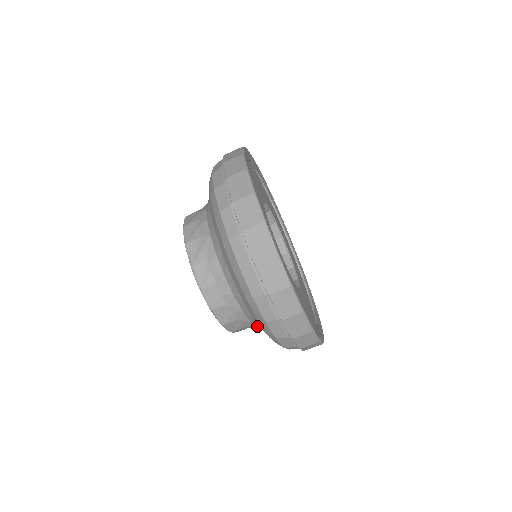
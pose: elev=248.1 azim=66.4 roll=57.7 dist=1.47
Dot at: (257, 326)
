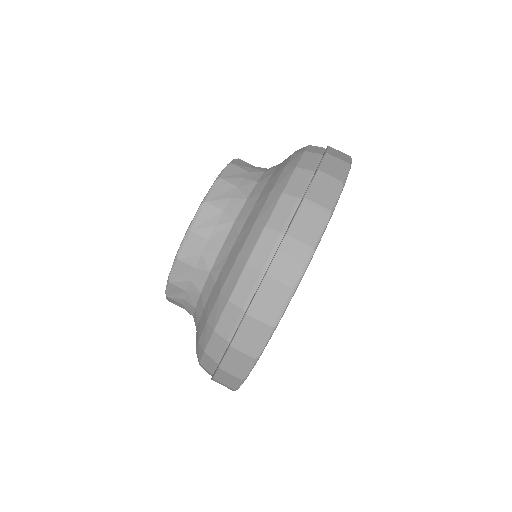
Dot at: occluded
